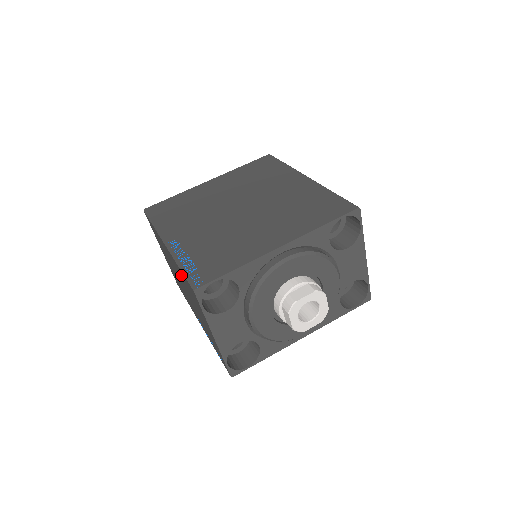
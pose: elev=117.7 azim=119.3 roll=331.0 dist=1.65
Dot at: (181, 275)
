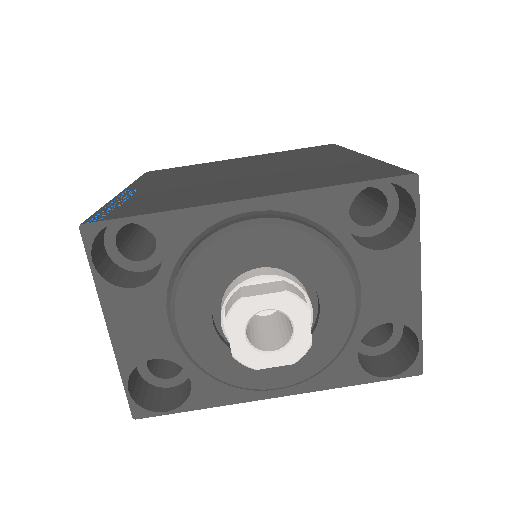
Dot at: occluded
